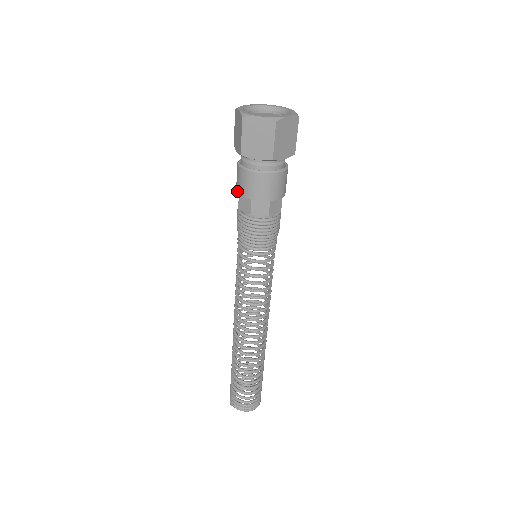
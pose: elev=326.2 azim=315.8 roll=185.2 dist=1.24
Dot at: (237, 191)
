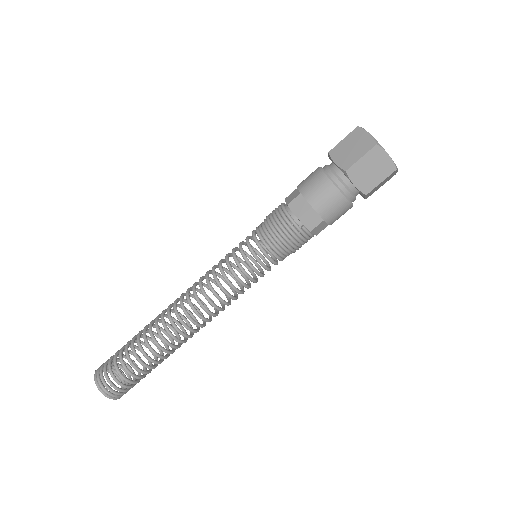
Dot at: (298, 185)
